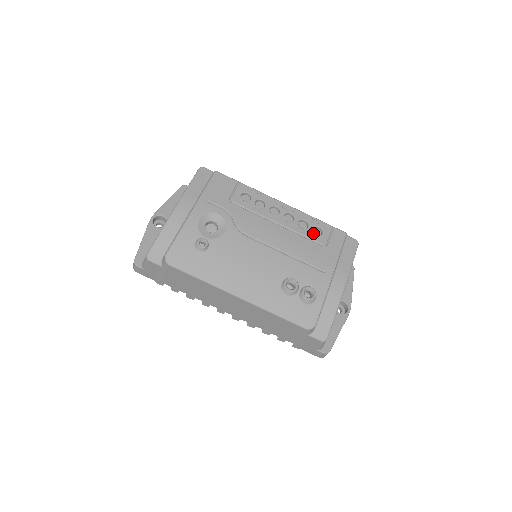
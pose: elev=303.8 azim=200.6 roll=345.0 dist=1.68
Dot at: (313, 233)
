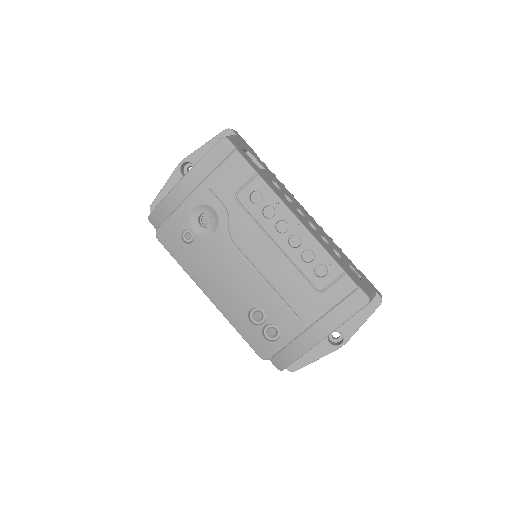
Dot at: (313, 272)
